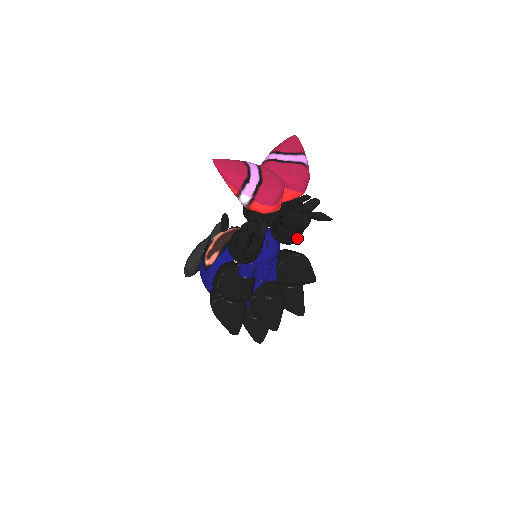
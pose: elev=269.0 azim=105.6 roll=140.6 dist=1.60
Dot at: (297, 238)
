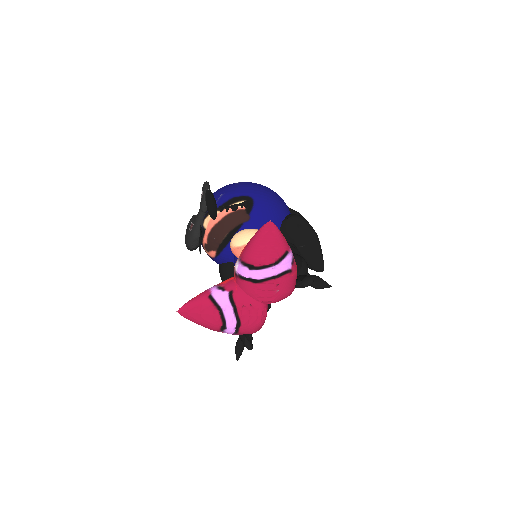
Dot at: occluded
